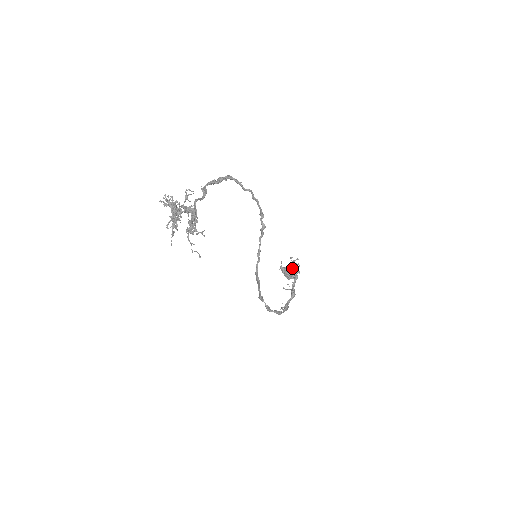
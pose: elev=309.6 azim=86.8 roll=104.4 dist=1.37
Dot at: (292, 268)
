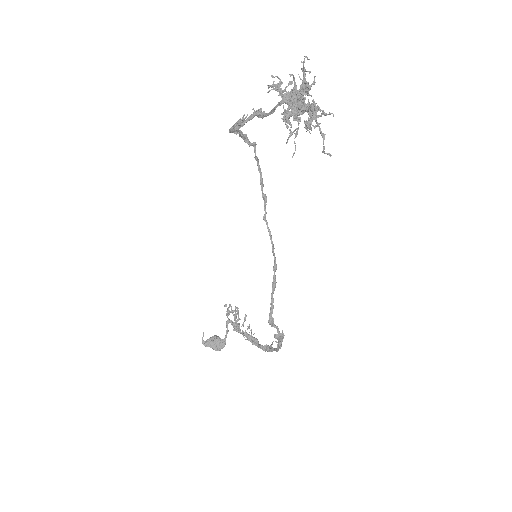
Dot at: (237, 311)
